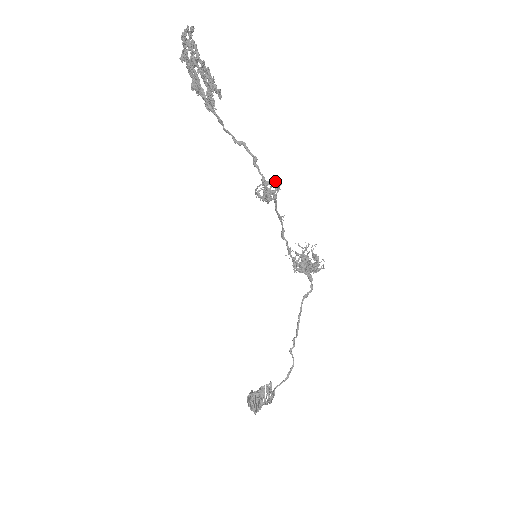
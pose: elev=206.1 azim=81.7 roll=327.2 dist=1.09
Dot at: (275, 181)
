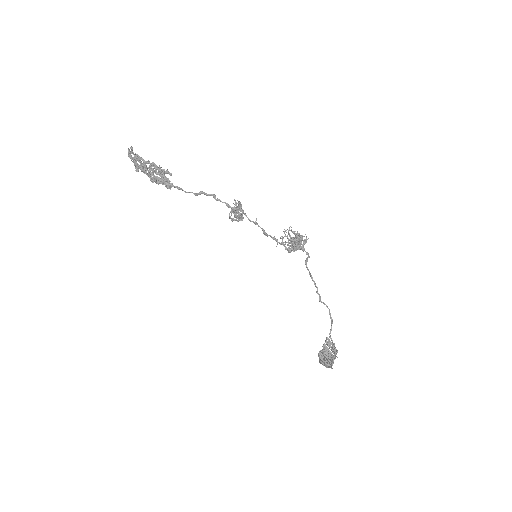
Dot at: (236, 203)
